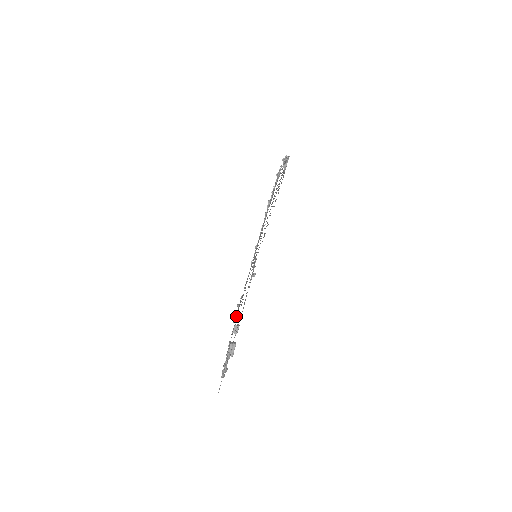
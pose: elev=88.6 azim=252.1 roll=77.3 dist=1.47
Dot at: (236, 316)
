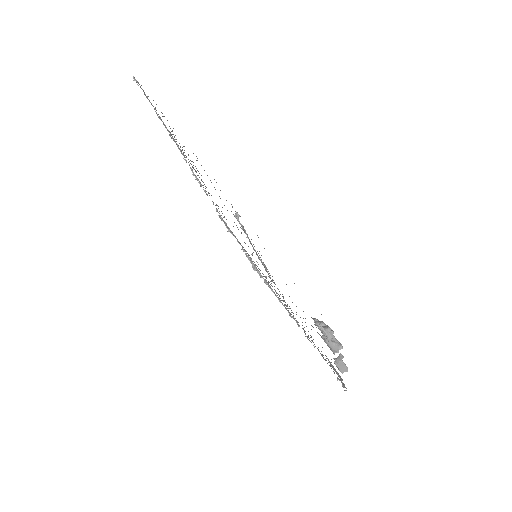
Dot at: (336, 371)
